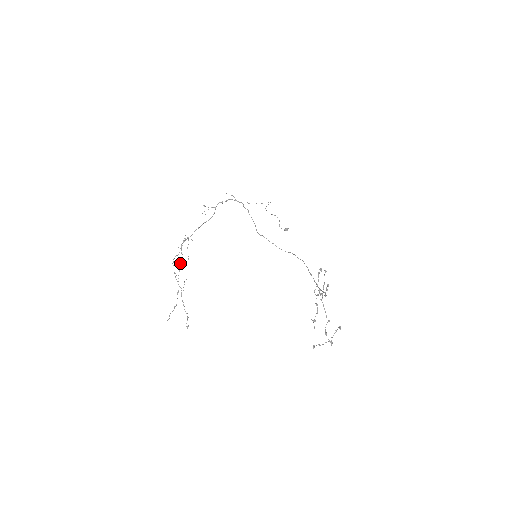
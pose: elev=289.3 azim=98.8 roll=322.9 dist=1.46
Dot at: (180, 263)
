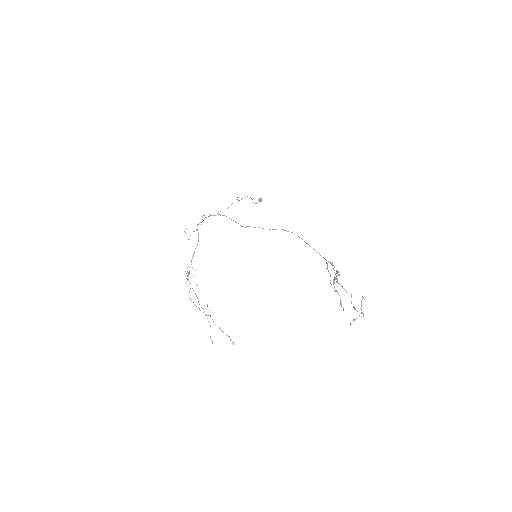
Dot at: occluded
